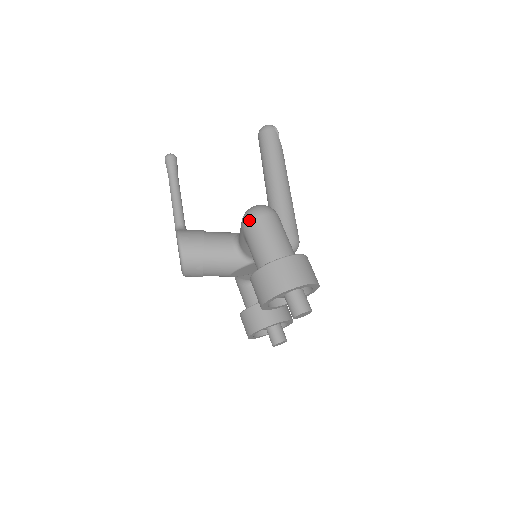
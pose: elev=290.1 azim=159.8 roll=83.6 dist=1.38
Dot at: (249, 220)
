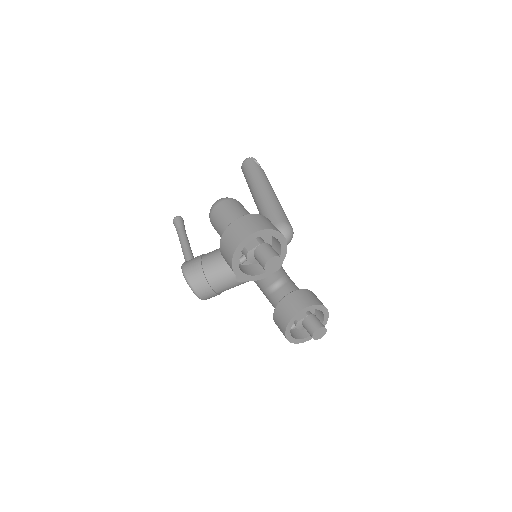
Dot at: (210, 214)
